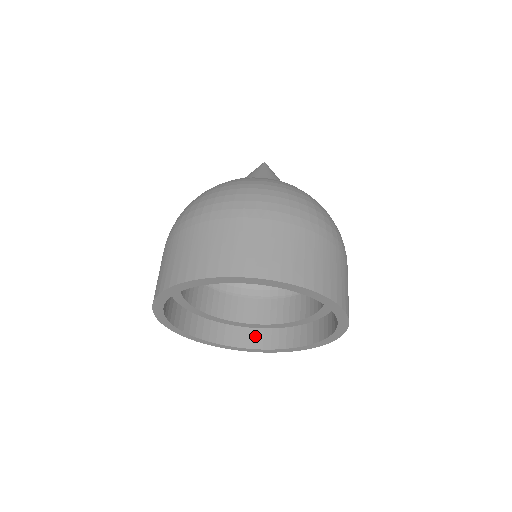
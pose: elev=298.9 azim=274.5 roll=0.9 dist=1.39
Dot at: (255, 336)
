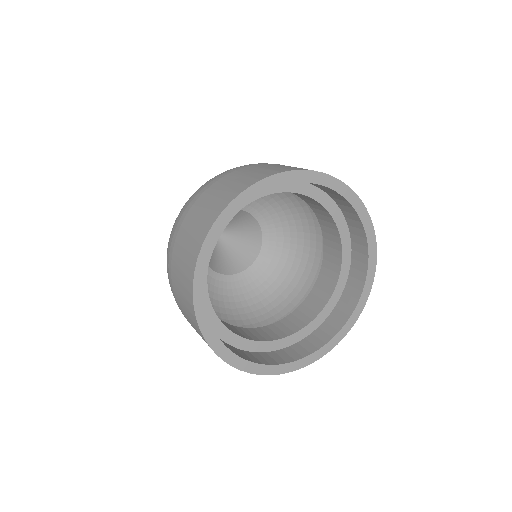
Dot at: (286, 353)
